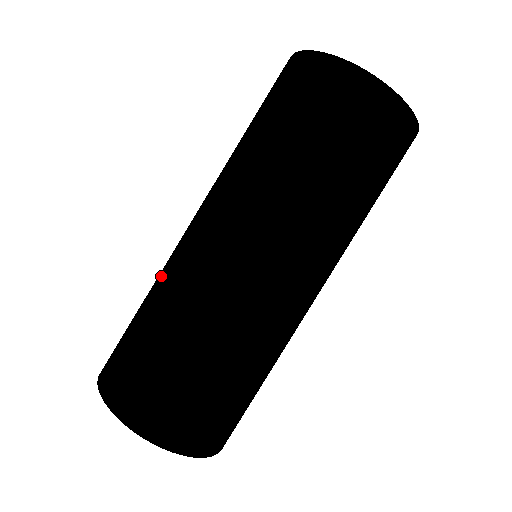
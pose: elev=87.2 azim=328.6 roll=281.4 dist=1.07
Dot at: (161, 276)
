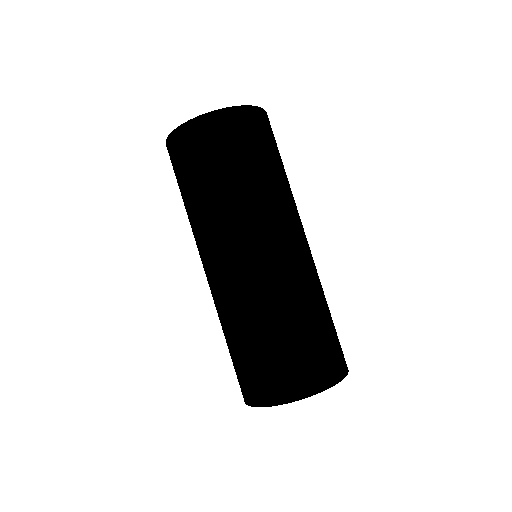
Dot at: occluded
